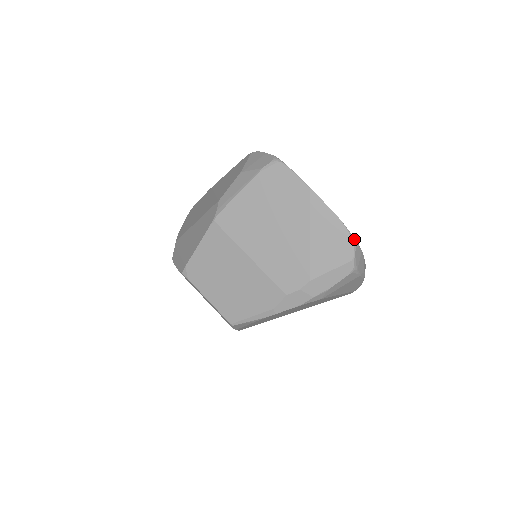
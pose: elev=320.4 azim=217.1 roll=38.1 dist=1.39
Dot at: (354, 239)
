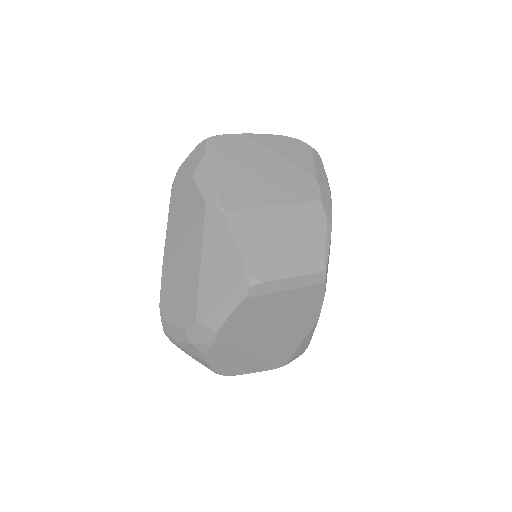
Dot at: (297, 140)
